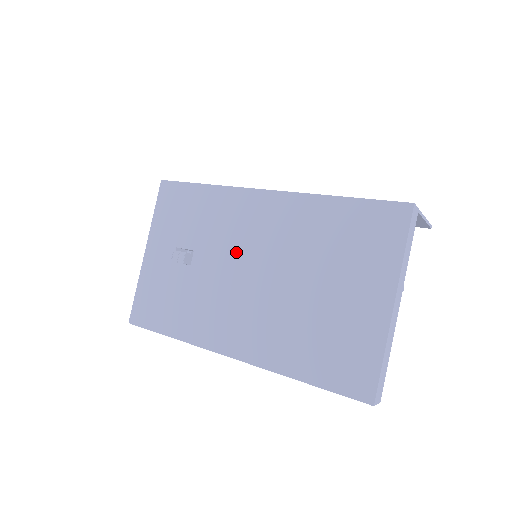
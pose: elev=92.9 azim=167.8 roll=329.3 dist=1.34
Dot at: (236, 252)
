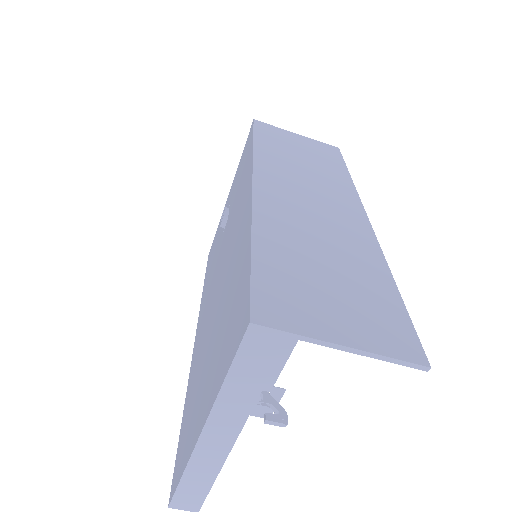
Dot at: (227, 243)
